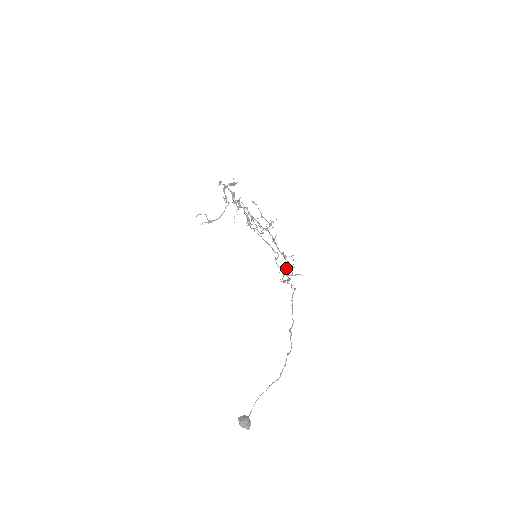
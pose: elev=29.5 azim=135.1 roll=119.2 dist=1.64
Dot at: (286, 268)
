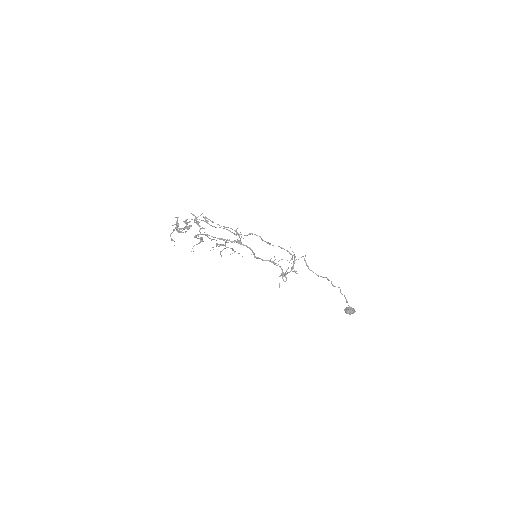
Dot at: occluded
